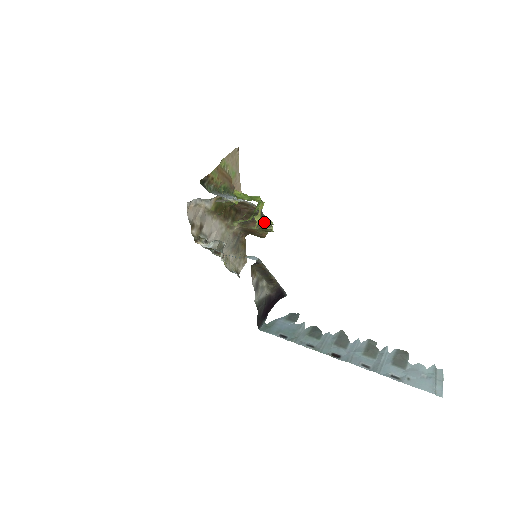
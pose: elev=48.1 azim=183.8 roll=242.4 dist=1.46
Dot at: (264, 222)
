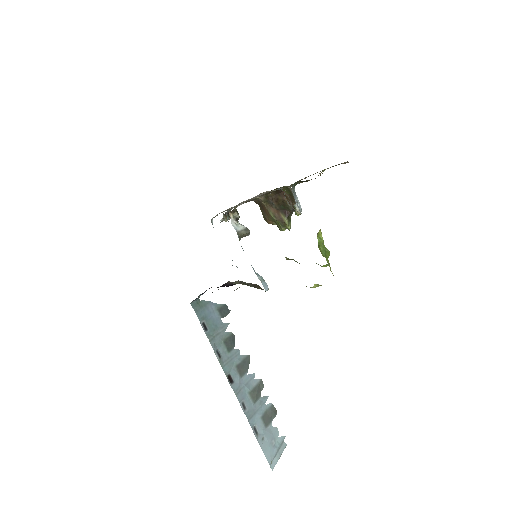
Dot at: (286, 222)
